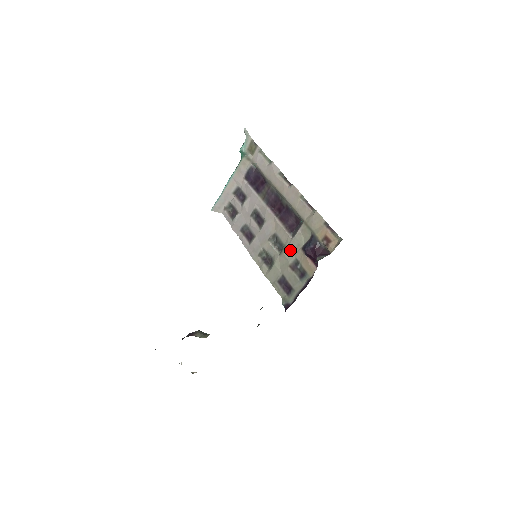
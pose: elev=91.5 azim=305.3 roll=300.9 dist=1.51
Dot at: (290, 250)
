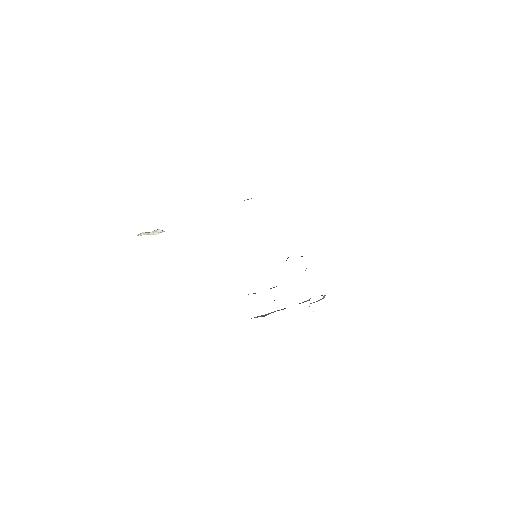
Dot at: occluded
